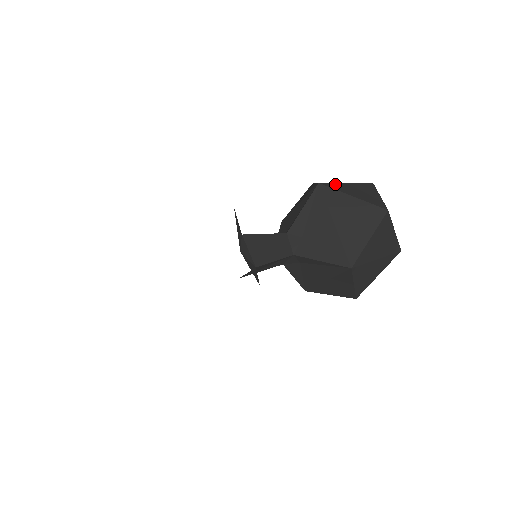
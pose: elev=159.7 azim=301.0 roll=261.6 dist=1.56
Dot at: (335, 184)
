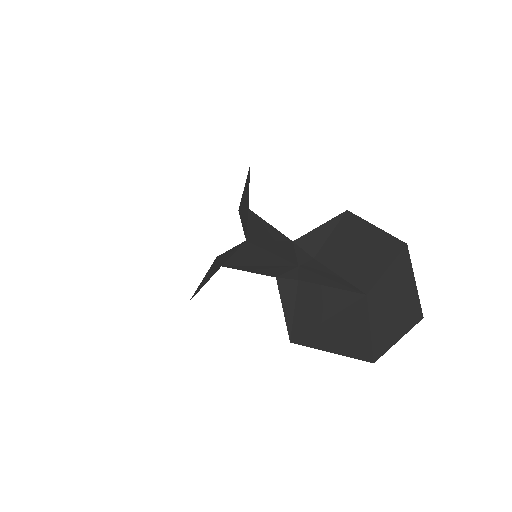
Dot at: occluded
